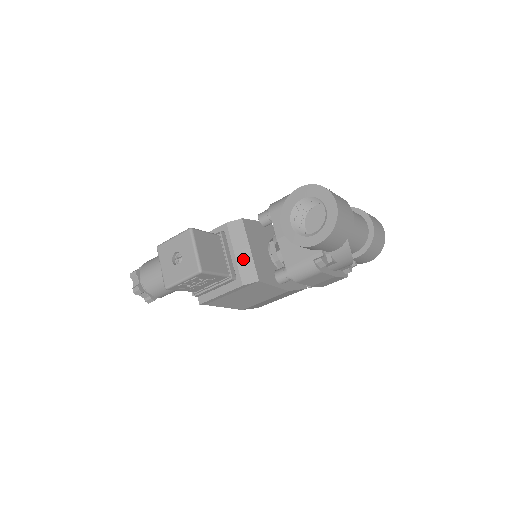
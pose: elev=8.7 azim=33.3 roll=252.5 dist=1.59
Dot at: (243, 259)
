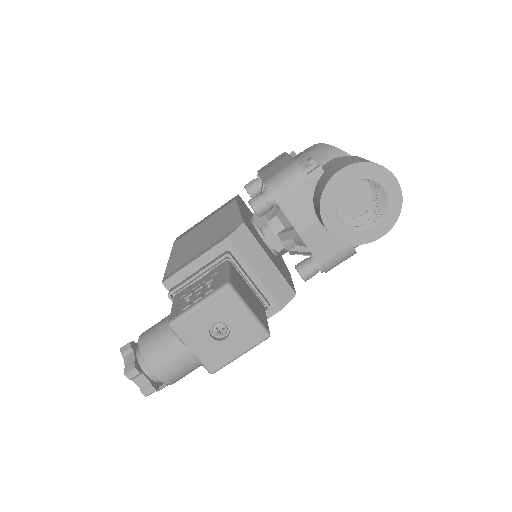
Dot at: (269, 277)
